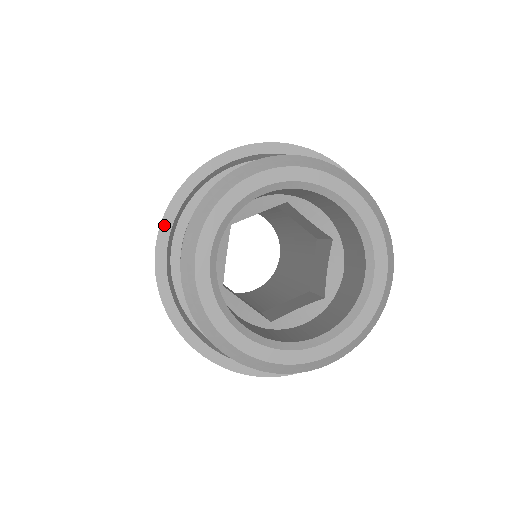
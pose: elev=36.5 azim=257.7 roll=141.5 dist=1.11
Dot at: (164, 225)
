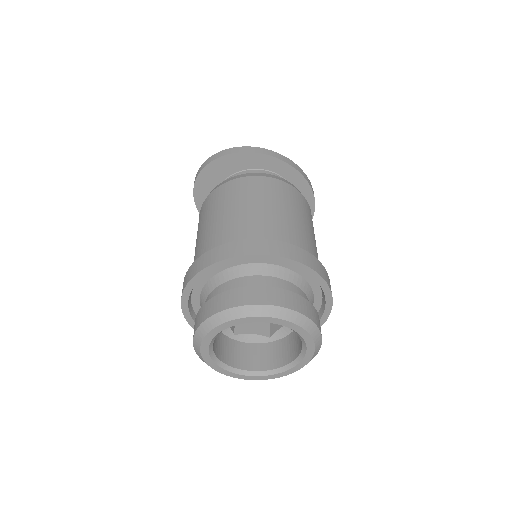
Dot at: (204, 271)
